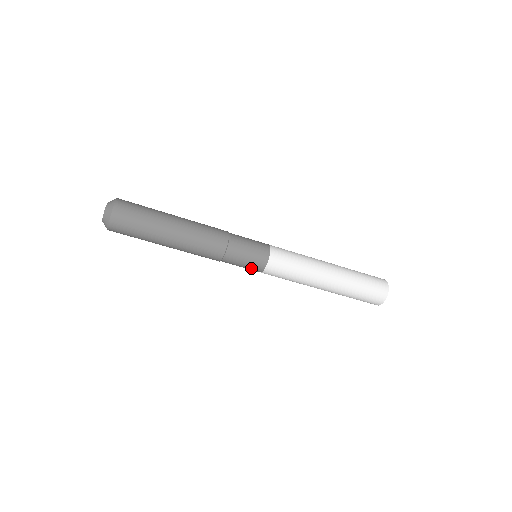
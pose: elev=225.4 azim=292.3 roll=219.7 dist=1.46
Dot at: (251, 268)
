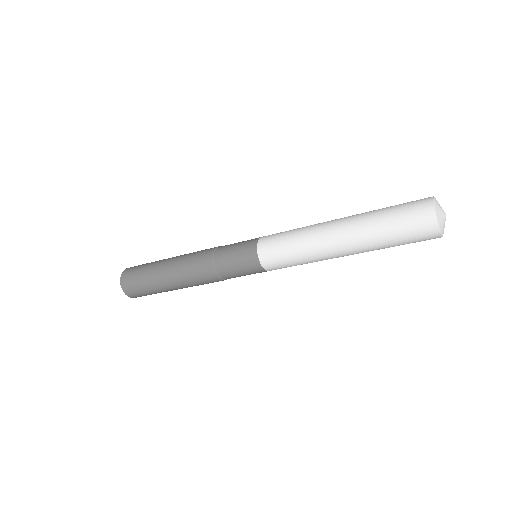
Dot at: occluded
